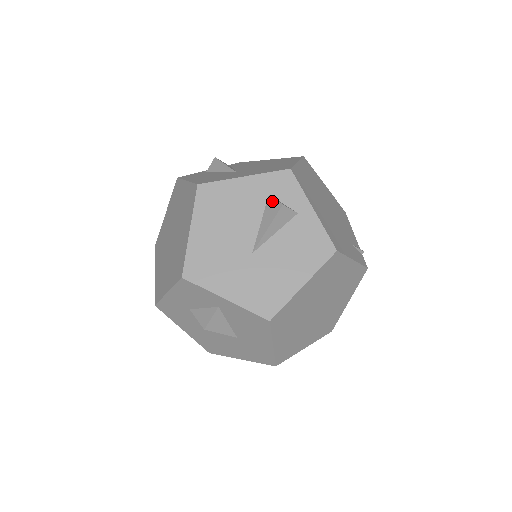
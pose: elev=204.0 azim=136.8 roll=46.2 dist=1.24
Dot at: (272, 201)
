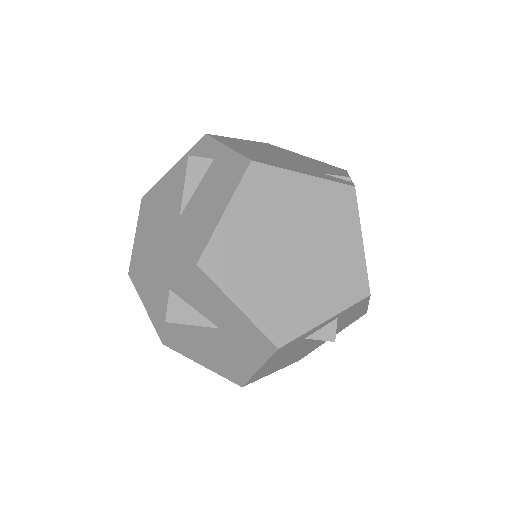
Dot at: occluded
